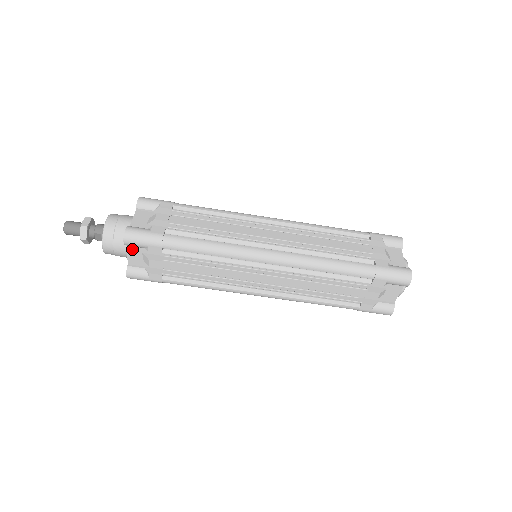
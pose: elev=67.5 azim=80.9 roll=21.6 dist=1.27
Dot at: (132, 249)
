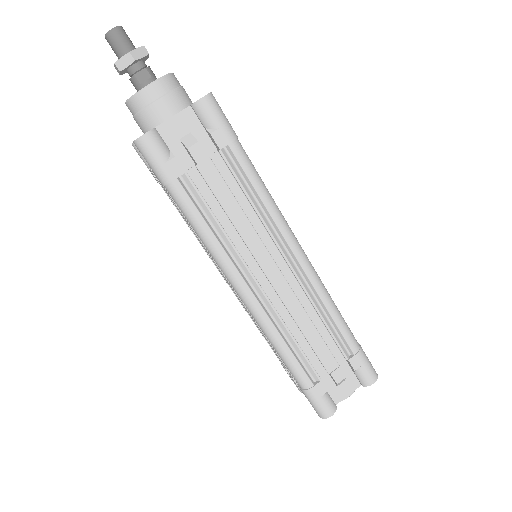
Dot at: (186, 117)
